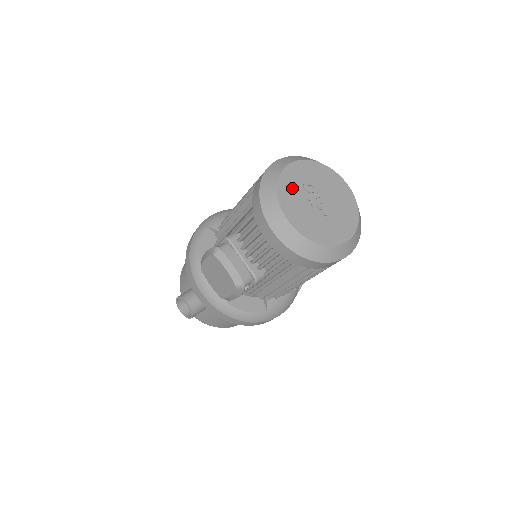
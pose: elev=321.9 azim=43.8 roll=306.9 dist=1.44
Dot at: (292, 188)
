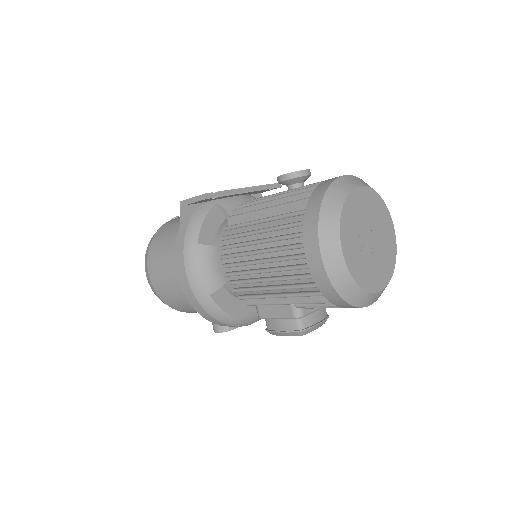
Dot at: (361, 267)
